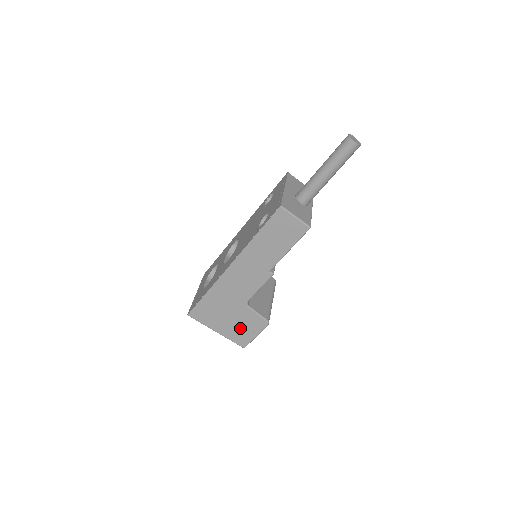
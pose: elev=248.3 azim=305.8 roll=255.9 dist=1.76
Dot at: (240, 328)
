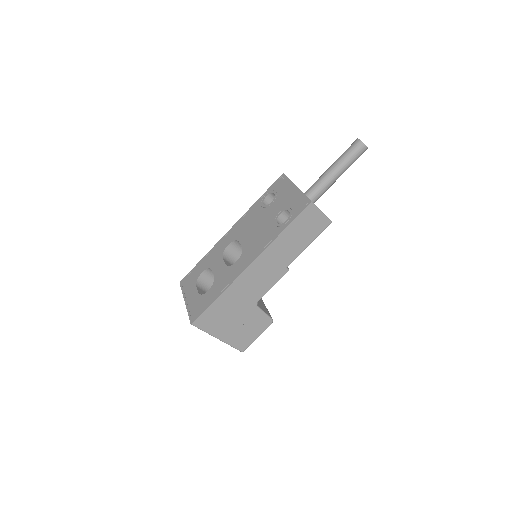
Dot at: (244, 331)
